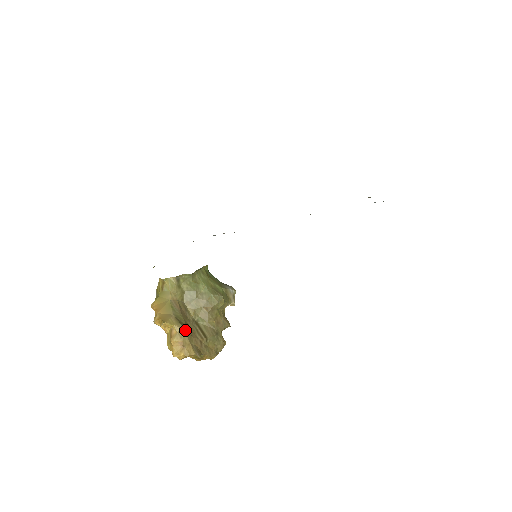
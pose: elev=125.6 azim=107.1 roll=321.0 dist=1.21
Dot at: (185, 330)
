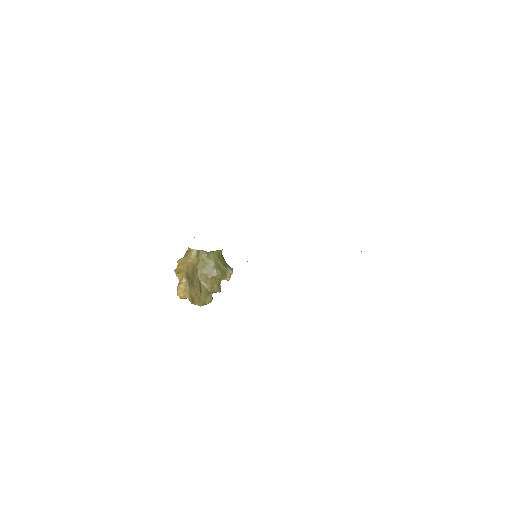
Dot at: (189, 283)
